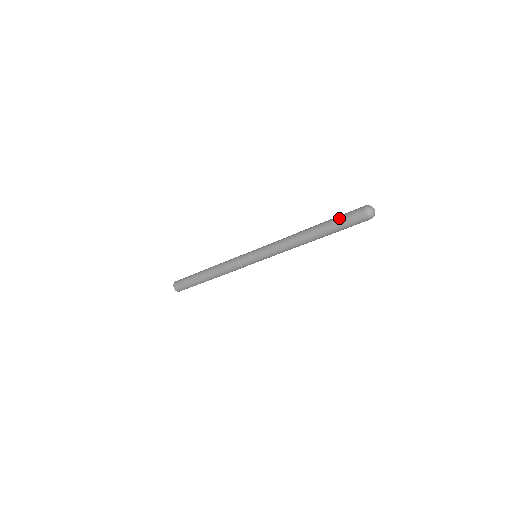
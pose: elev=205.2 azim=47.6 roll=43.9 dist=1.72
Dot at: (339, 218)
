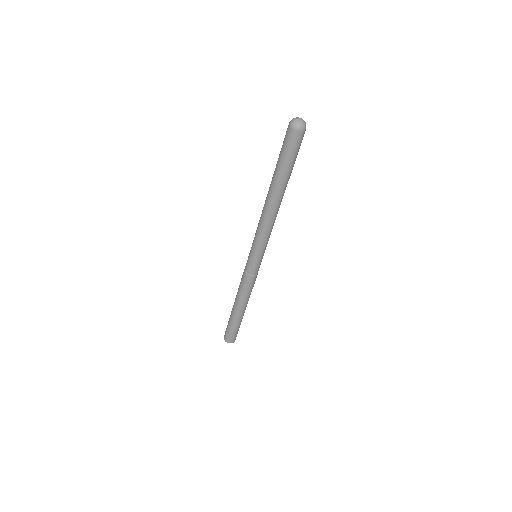
Dot at: (279, 154)
